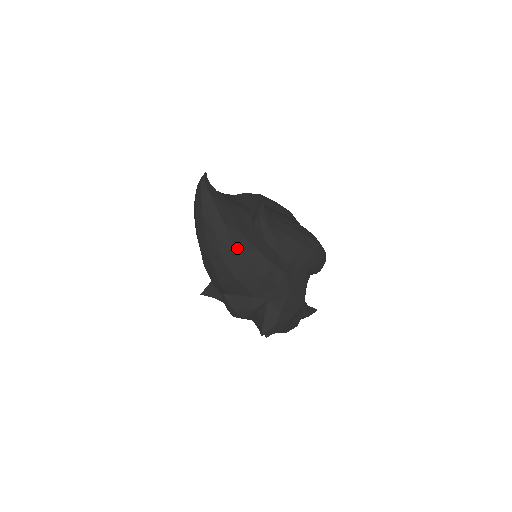
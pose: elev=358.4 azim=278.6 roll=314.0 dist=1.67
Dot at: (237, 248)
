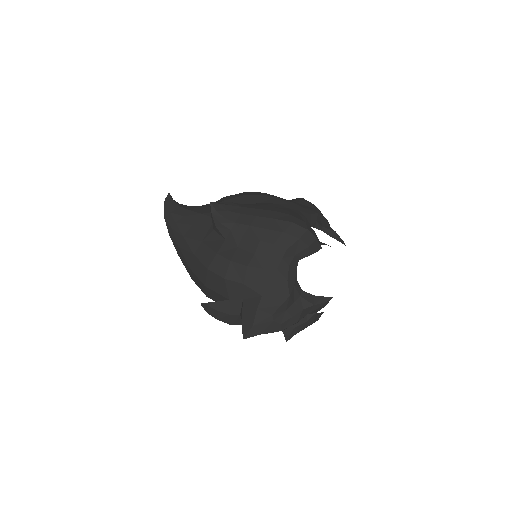
Dot at: (196, 255)
